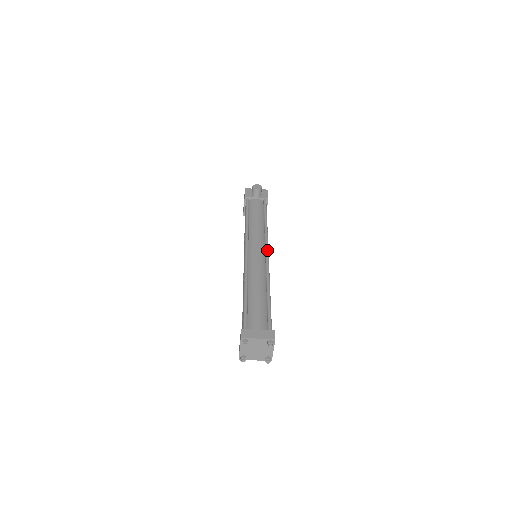
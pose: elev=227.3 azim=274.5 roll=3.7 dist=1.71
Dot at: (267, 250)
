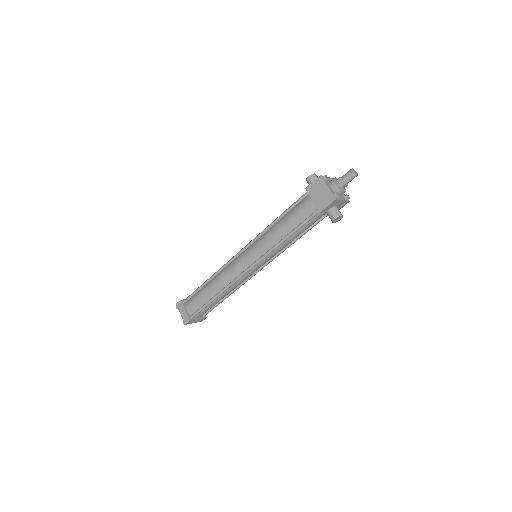
Dot at: occluded
